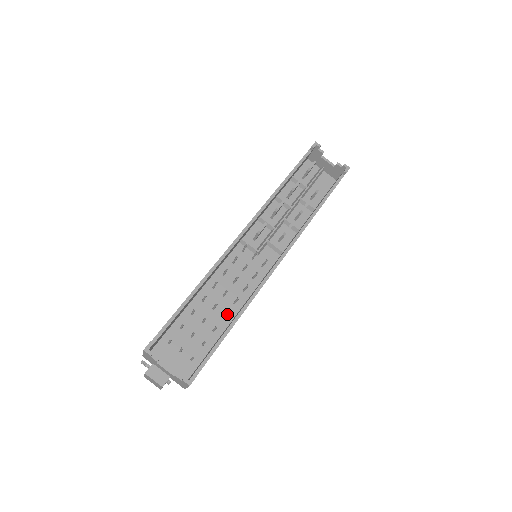
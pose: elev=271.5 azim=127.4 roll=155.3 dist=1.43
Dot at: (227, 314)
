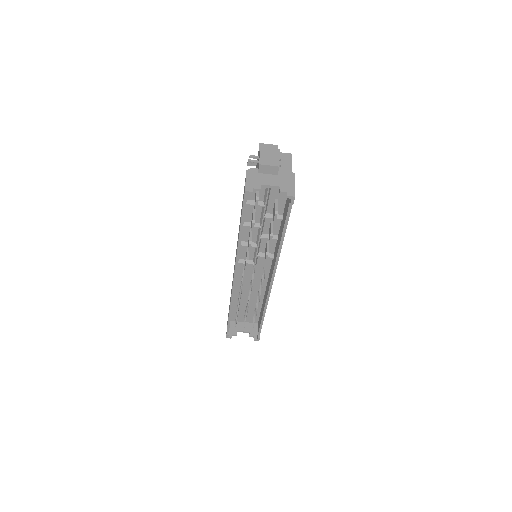
Dot at: occluded
